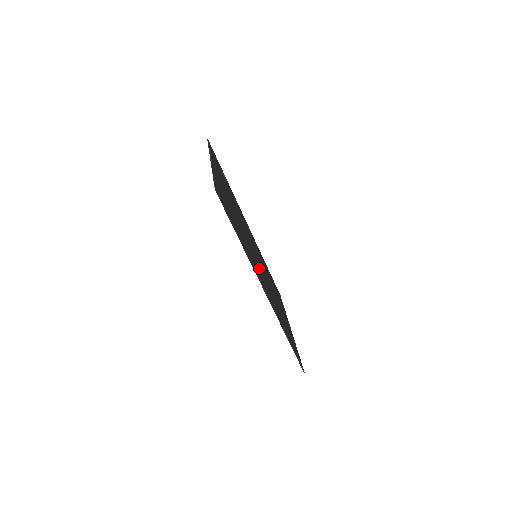
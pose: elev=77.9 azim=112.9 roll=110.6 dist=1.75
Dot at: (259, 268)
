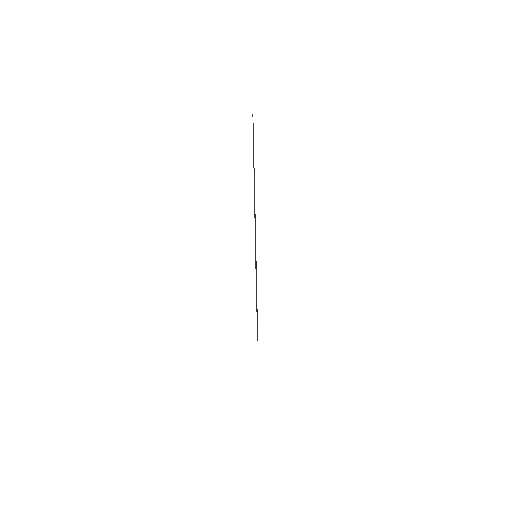
Dot at: occluded
